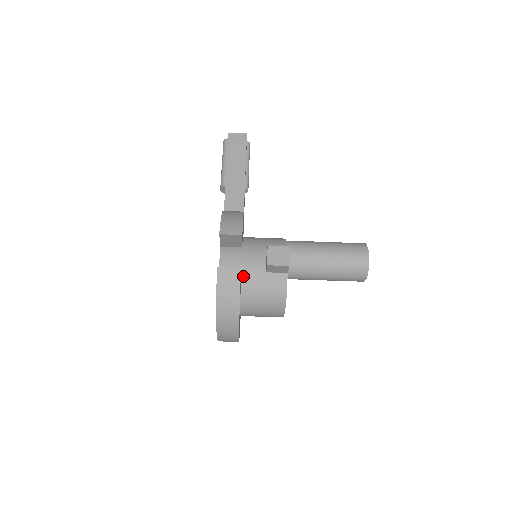
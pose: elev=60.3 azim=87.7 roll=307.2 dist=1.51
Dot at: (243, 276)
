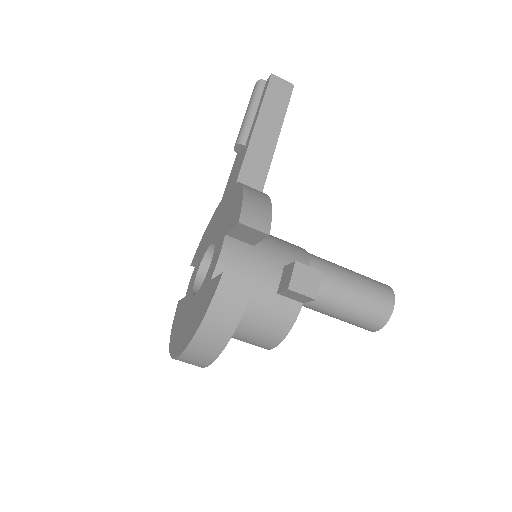
Dot at: occluded
